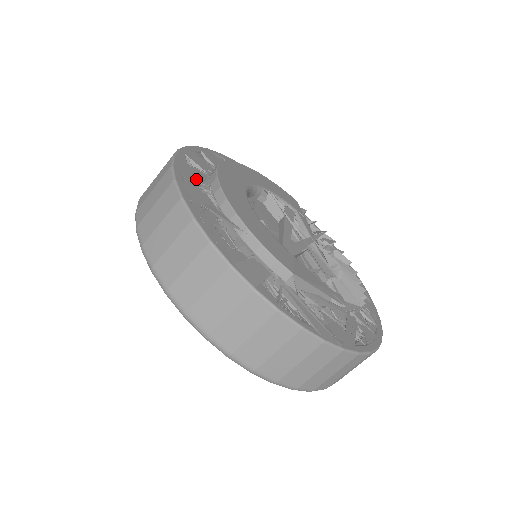
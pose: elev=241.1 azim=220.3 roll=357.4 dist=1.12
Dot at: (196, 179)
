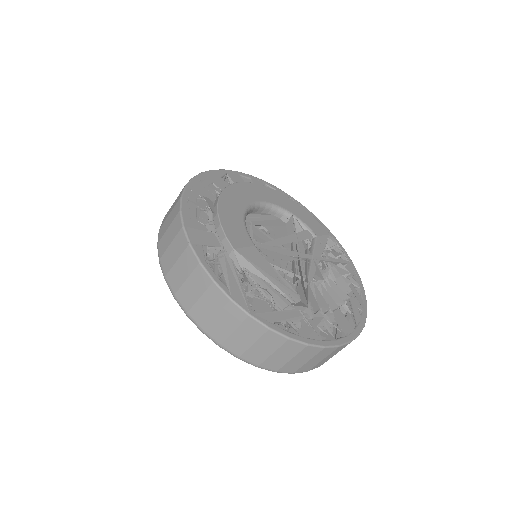
Dot at: (217, 185)
